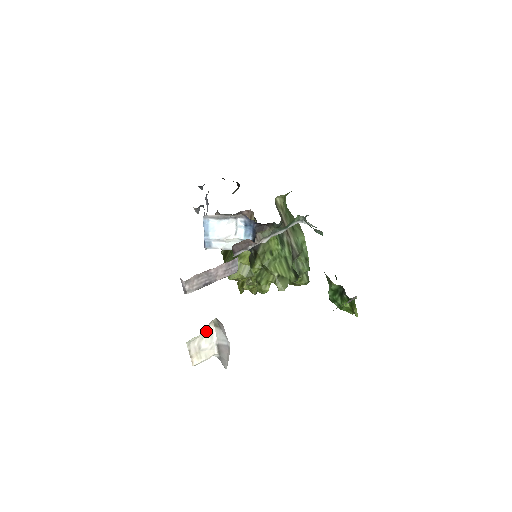
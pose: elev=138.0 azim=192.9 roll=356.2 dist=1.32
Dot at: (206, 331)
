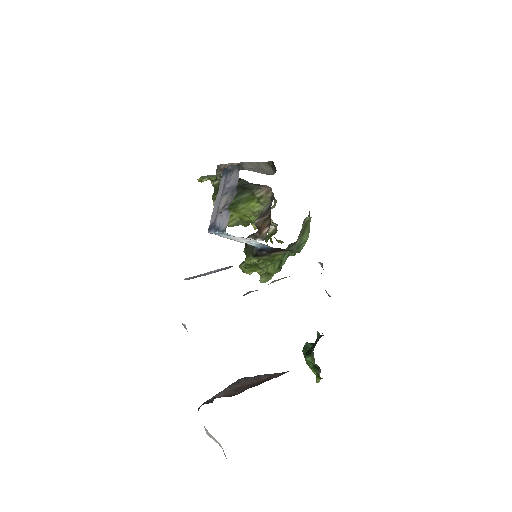
Dot at: occluded
